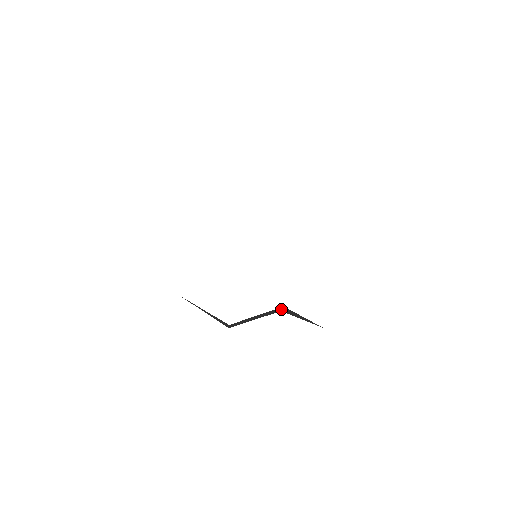
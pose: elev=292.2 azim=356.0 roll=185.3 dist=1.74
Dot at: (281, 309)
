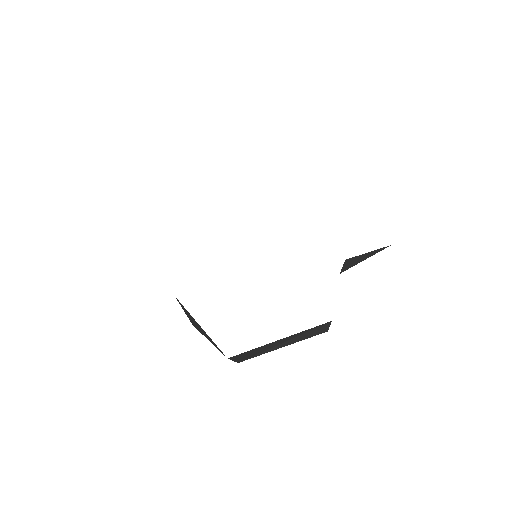
Dot at: (341, 269)
